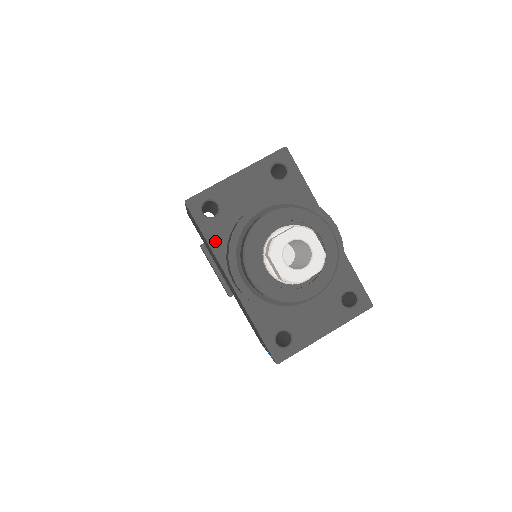
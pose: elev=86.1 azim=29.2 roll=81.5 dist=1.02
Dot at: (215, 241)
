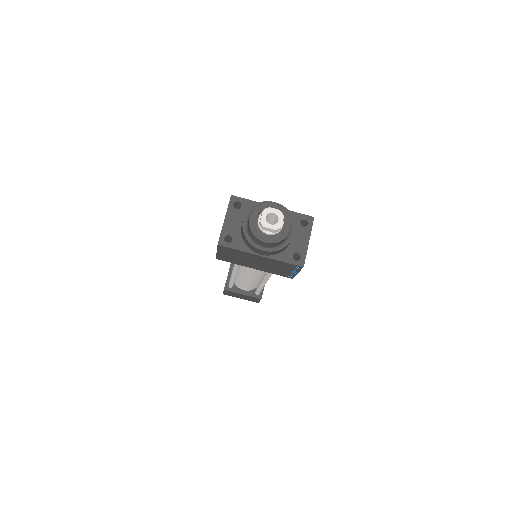
Dot at: (241, 247)
